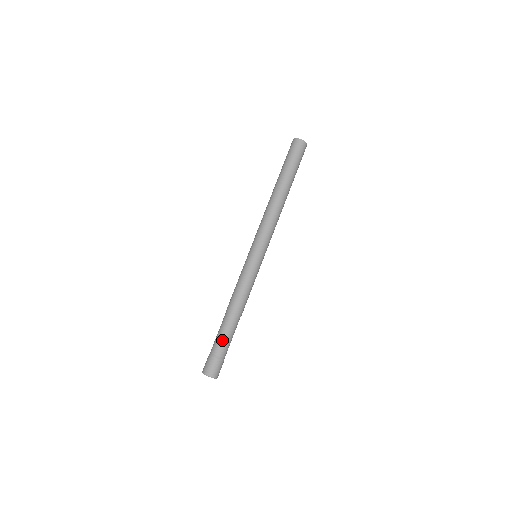
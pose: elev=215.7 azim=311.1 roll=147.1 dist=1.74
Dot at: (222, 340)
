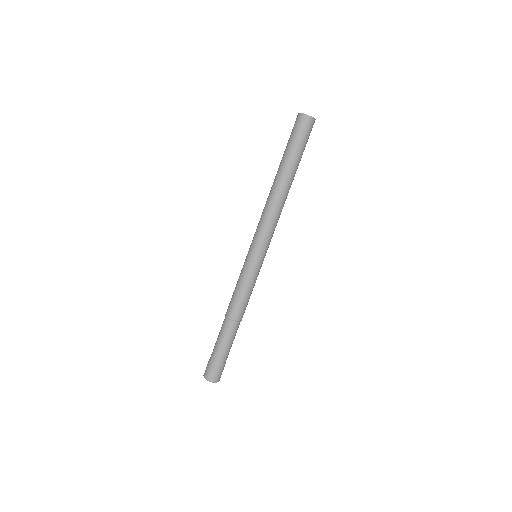
Dot at: (223, 347)
